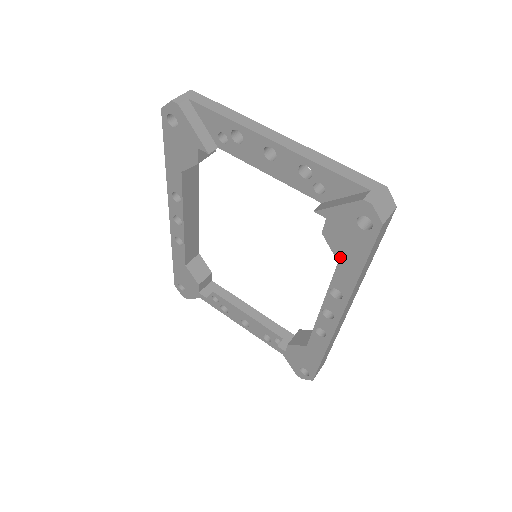
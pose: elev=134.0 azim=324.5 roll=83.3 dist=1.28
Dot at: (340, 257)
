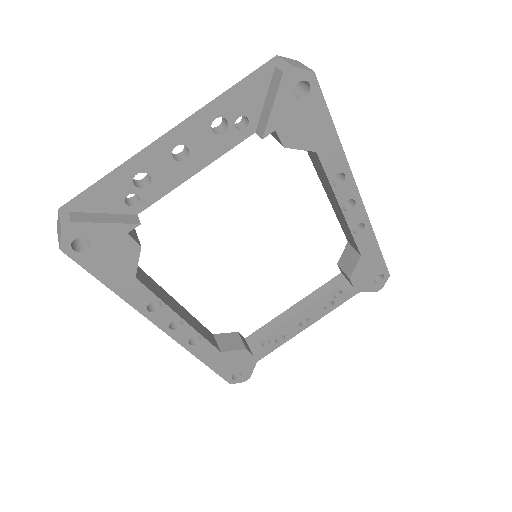
Dot at: (313, 146)
